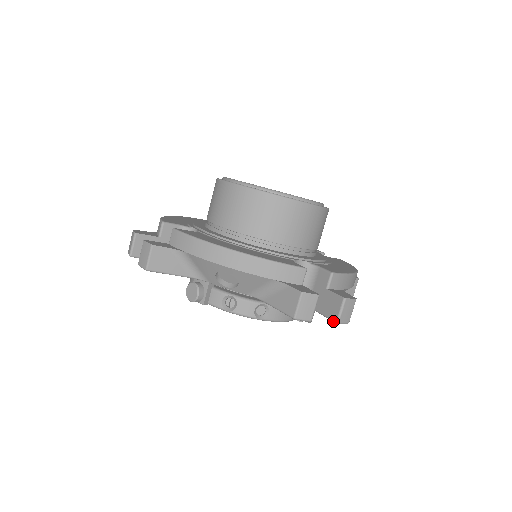
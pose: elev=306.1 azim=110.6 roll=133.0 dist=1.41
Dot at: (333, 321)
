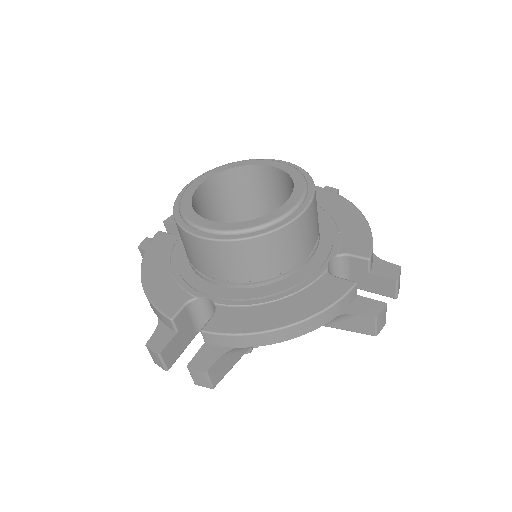
Dot at: occluded
